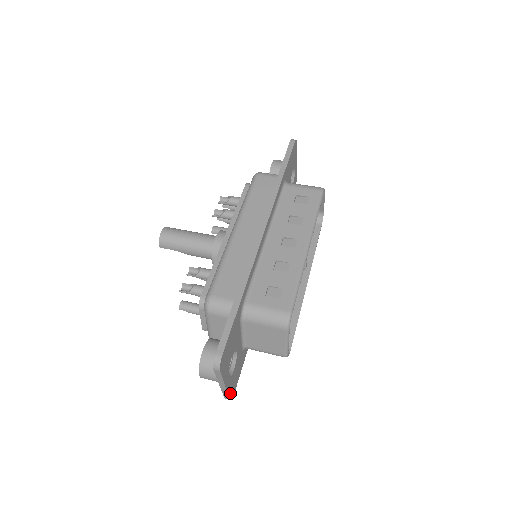
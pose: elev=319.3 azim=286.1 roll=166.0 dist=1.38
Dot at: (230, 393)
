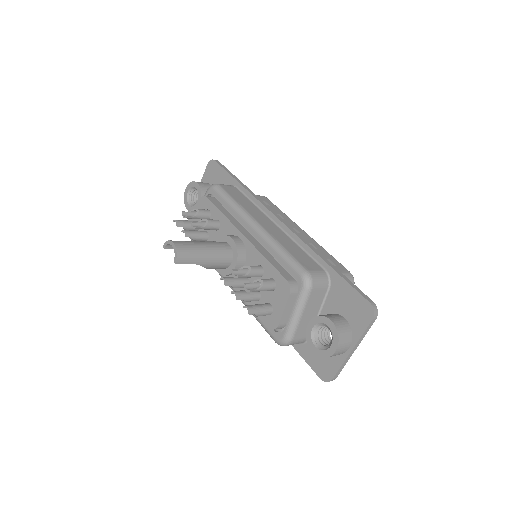
Dot at: occluded
